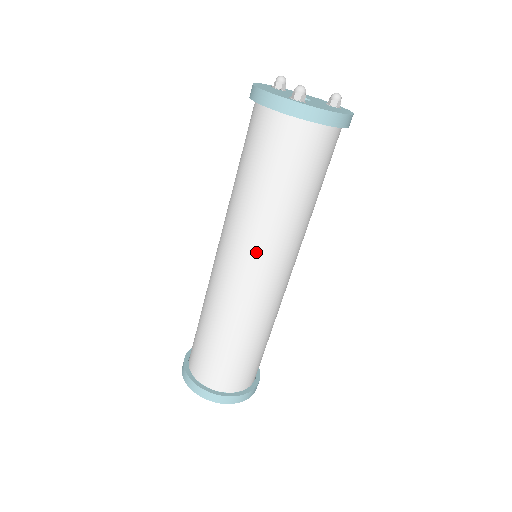
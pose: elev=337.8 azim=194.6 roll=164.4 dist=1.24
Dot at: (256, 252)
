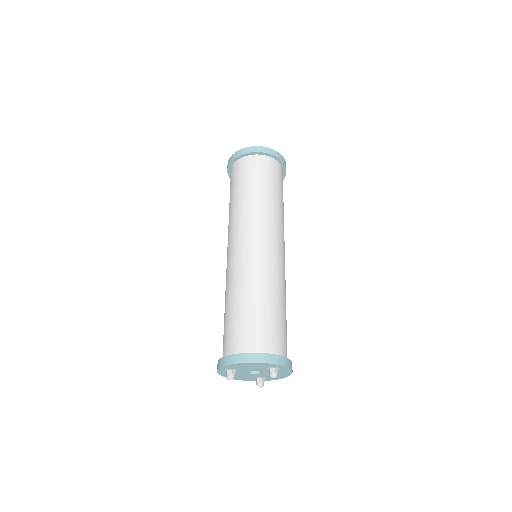
Dot at: (230, 236)
